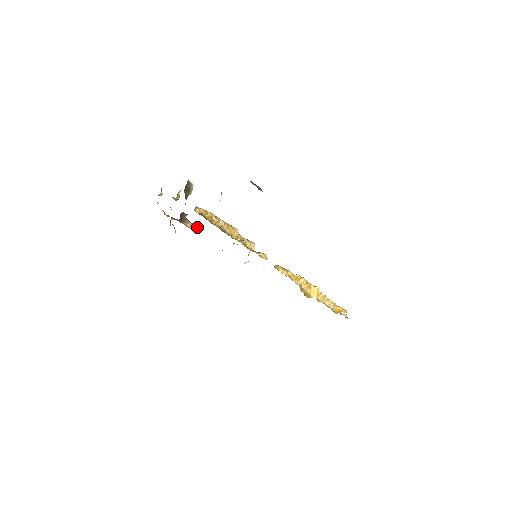
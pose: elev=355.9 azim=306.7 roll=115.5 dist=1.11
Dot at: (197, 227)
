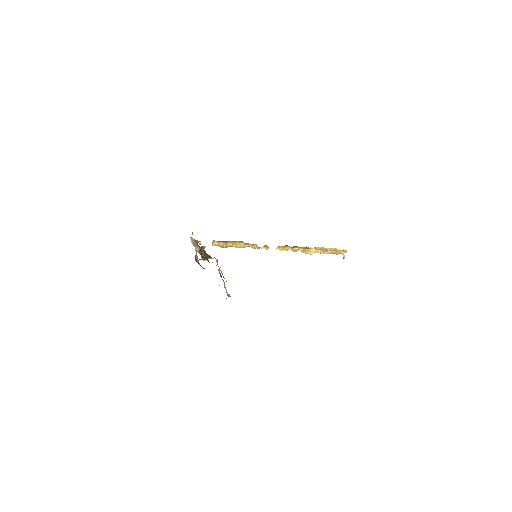
Dot at: occluded
